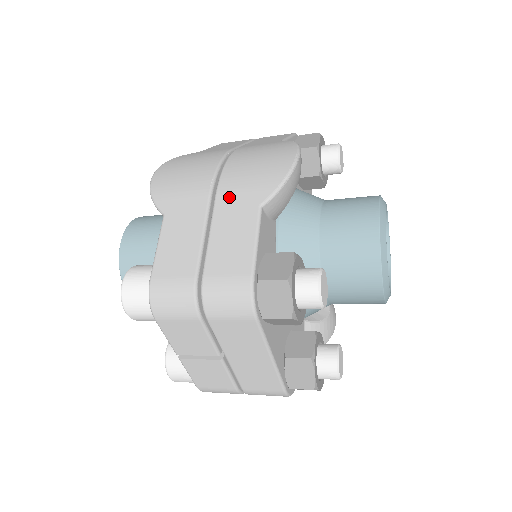
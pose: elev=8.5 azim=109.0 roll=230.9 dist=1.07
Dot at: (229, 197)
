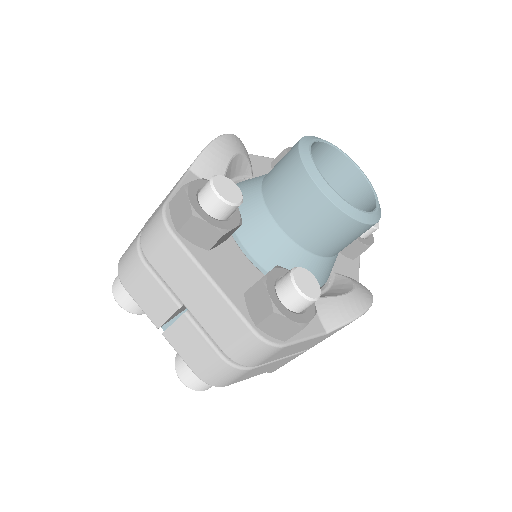
Dot at: occluded
